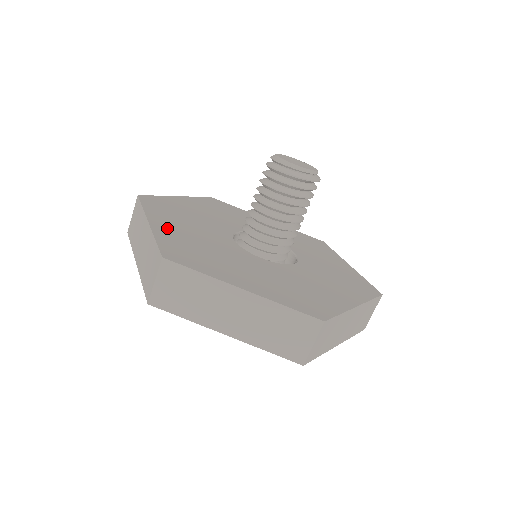
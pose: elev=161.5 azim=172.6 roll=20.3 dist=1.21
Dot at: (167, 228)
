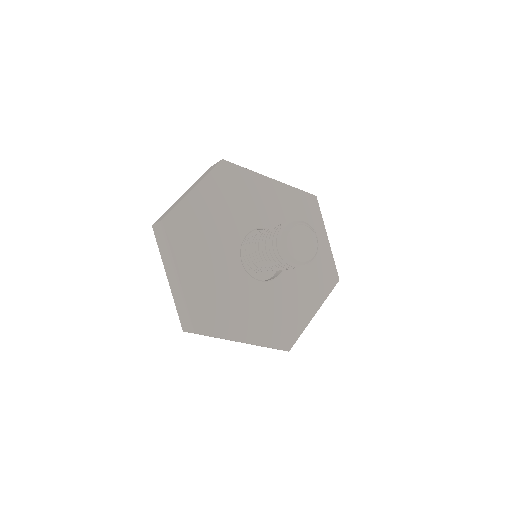
Dot at: (193, 279)
